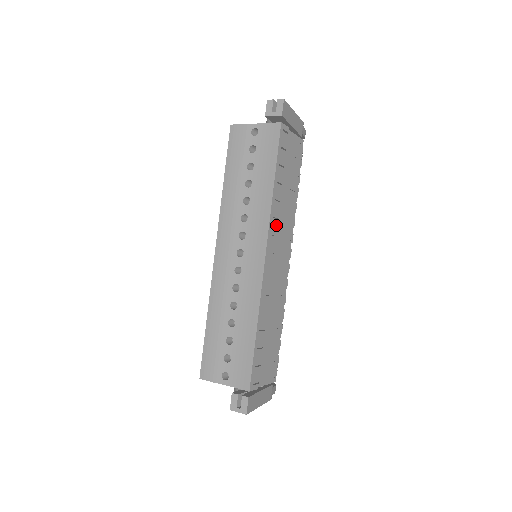
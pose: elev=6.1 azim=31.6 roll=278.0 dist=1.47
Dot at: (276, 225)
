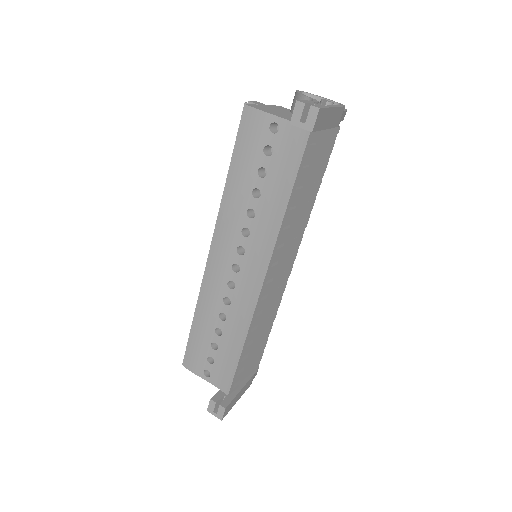
Dot at: (282, 242)
